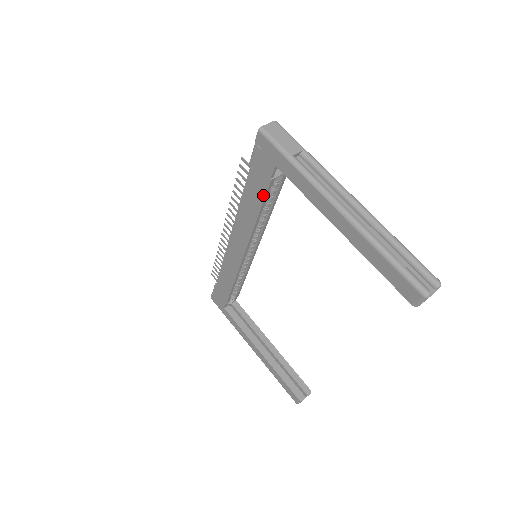
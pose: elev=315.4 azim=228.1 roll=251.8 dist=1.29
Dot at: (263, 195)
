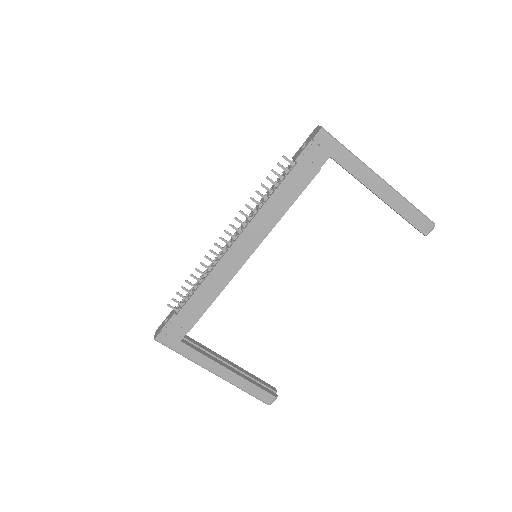
Dot at: (305, 185)
